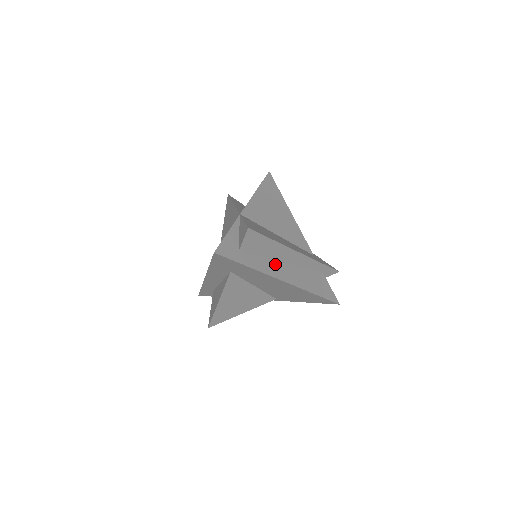
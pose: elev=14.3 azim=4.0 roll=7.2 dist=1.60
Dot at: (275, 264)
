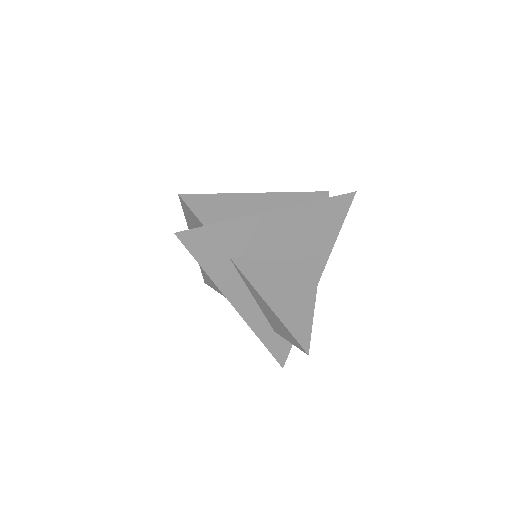
Dot at: occluded
